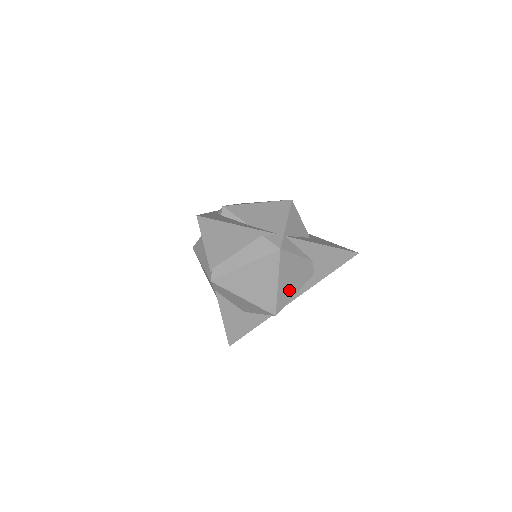
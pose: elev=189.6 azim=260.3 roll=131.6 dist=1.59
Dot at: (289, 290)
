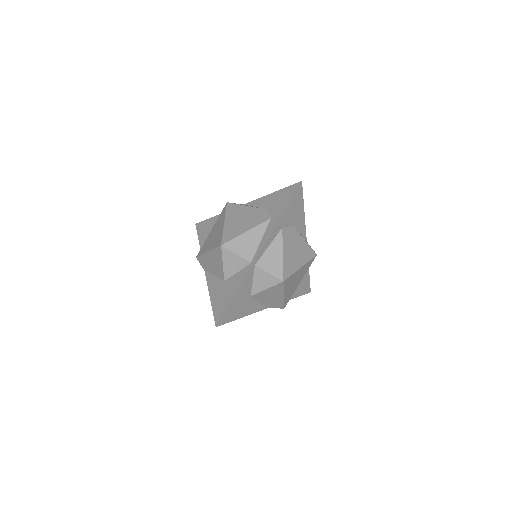
Dot at: (238, 228)
